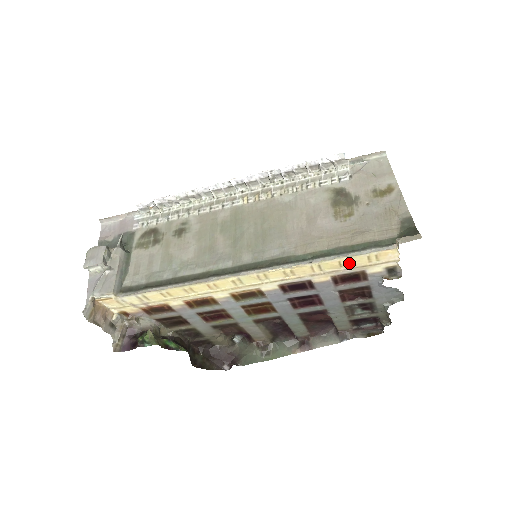
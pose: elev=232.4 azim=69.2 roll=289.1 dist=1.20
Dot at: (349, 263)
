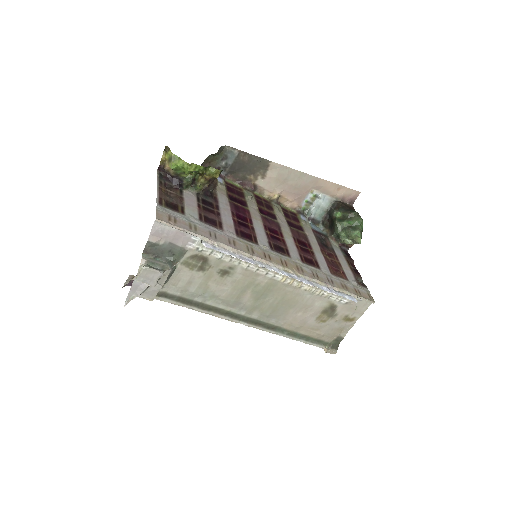
Dot at: occluded
